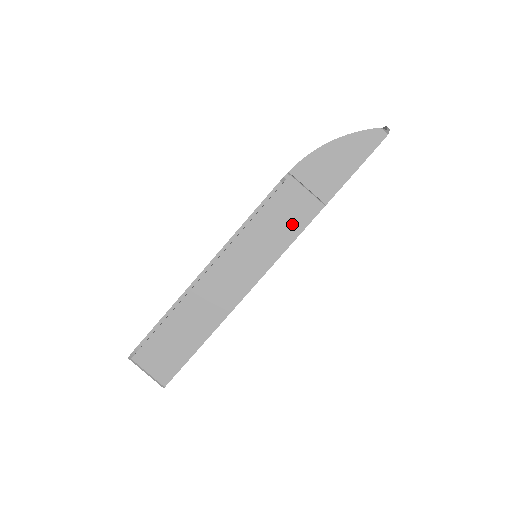
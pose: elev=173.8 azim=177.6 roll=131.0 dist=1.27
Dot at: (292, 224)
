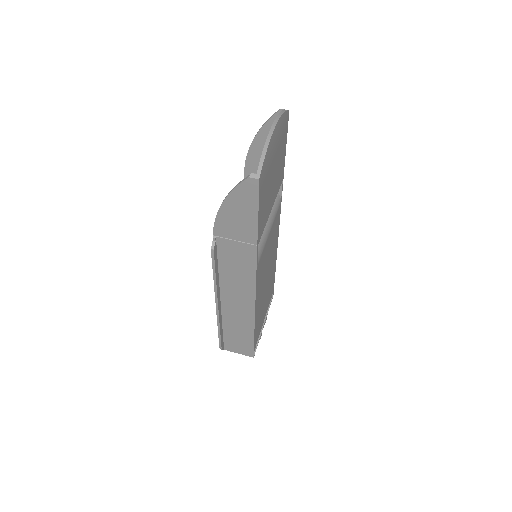
Dot at: (246, 264)
